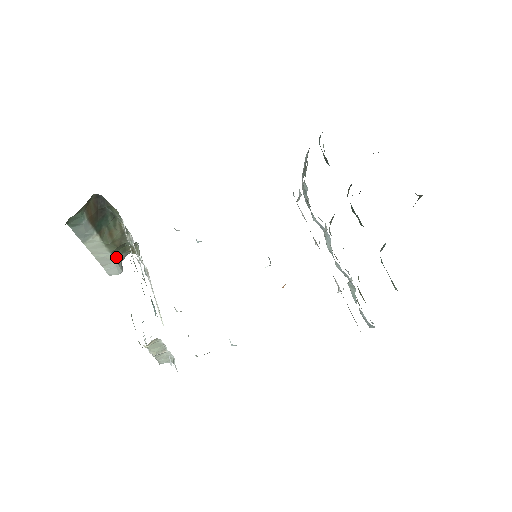
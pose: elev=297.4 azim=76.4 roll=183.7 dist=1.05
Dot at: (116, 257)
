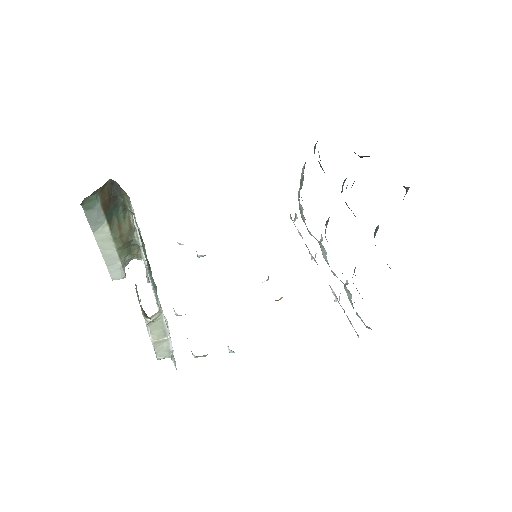
Dot at: (121, 257)
